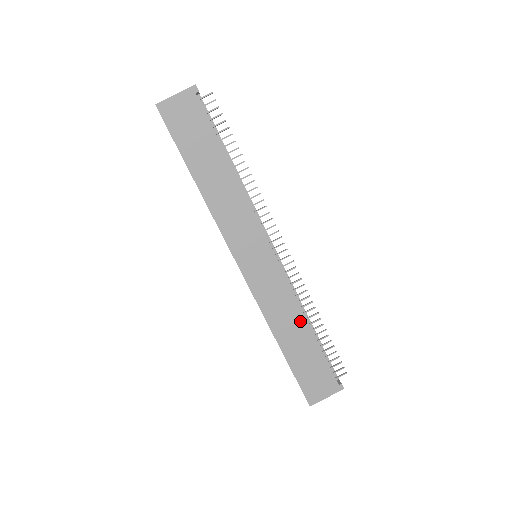
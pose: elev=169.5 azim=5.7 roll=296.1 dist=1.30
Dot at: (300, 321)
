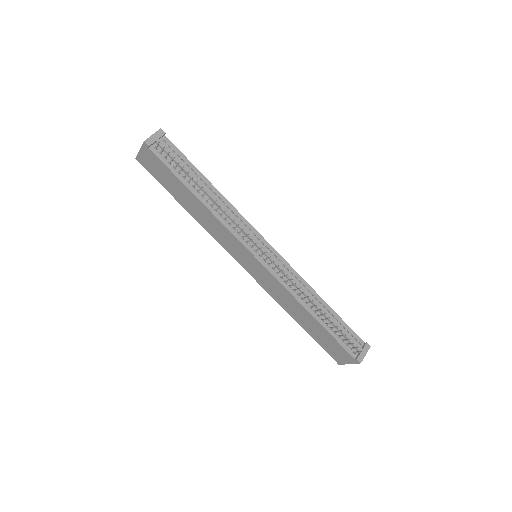
Dot at: (302, 310)
